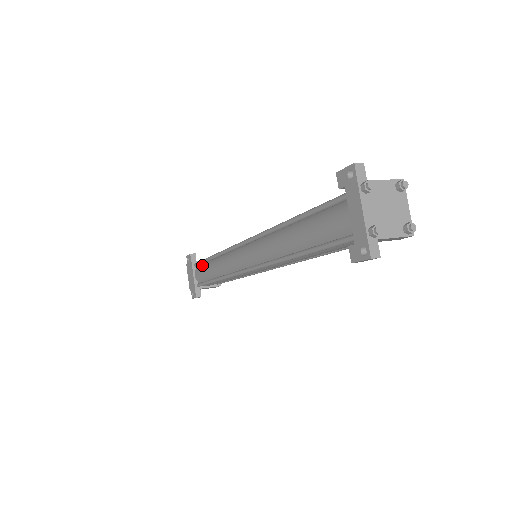
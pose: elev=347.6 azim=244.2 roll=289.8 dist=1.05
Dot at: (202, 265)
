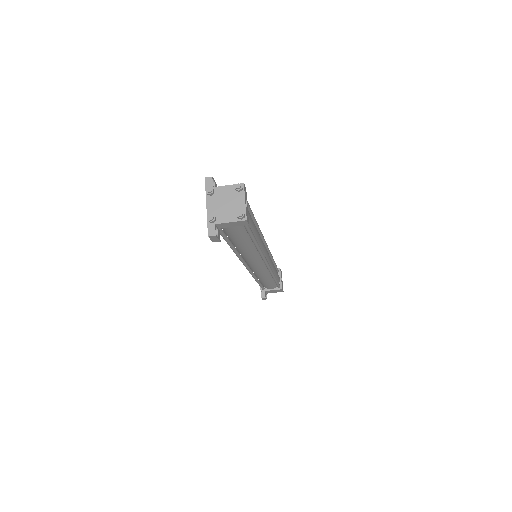
Dot at: occluded
